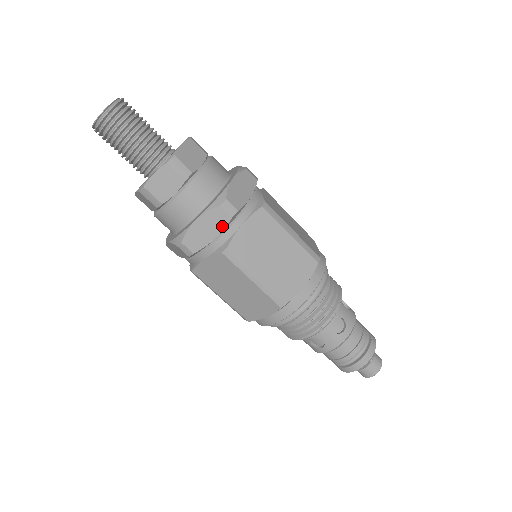
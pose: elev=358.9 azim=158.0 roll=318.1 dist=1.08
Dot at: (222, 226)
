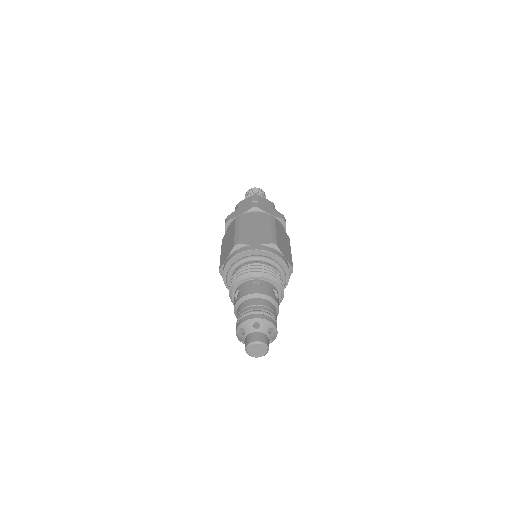
Dot at: (277, 216)
